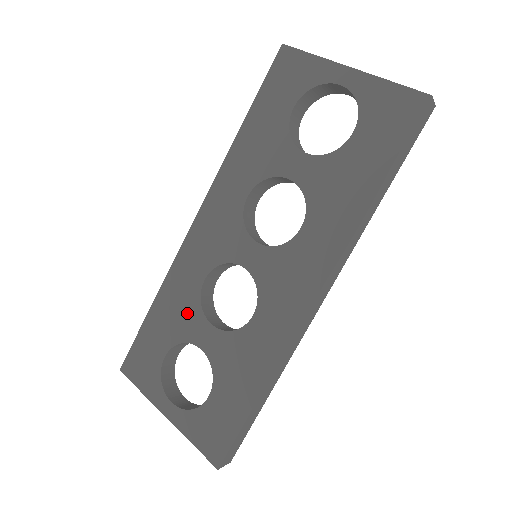
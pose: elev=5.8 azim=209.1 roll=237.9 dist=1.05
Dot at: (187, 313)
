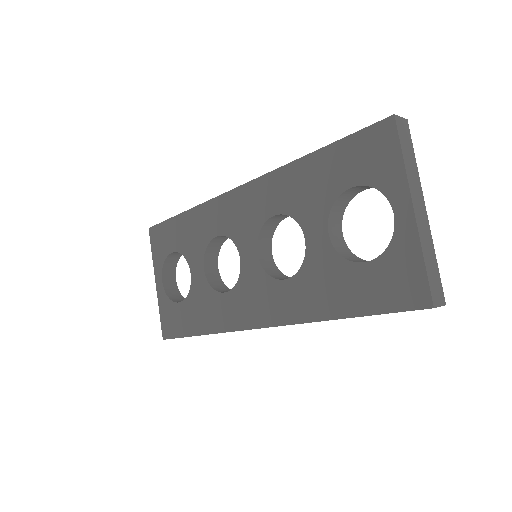
Dot at: (196, 244)
